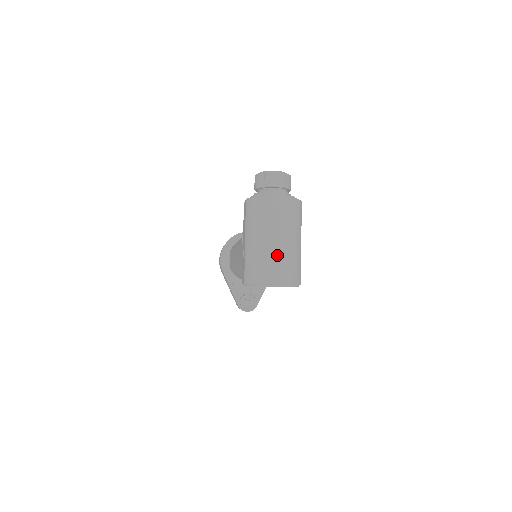
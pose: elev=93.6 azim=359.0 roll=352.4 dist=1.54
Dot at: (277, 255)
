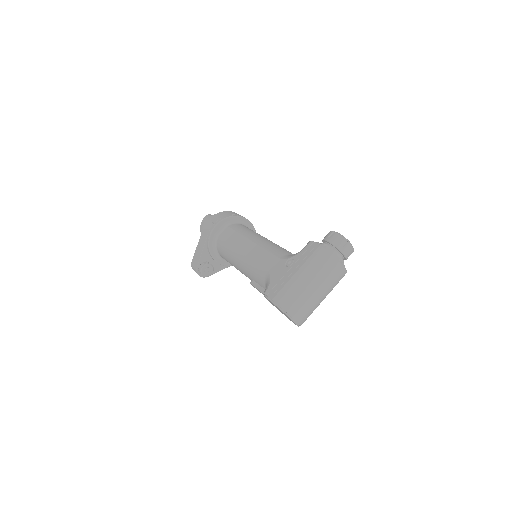
Dot at: (311, 301)
